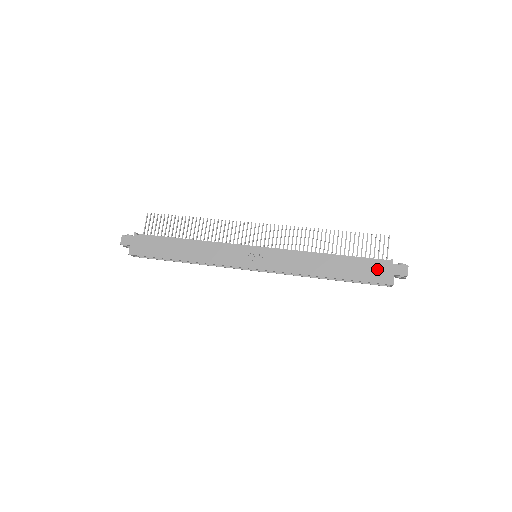
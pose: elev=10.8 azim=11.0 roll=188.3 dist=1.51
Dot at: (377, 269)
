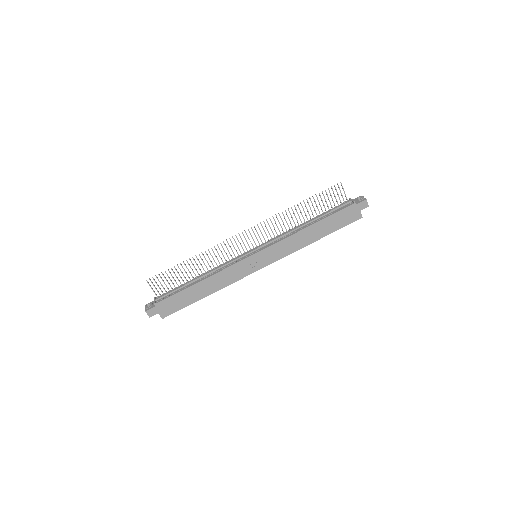
Dot at: (347, 214)
